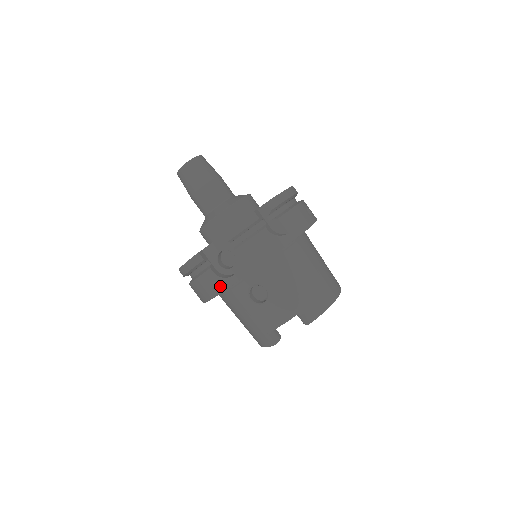
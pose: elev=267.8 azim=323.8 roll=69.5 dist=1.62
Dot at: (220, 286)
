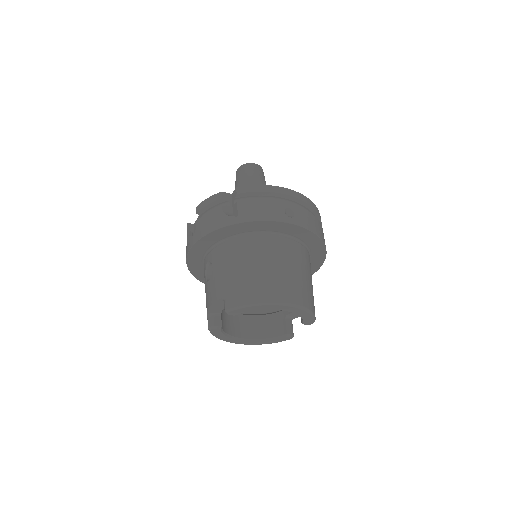
Dot at: (186, 253)
